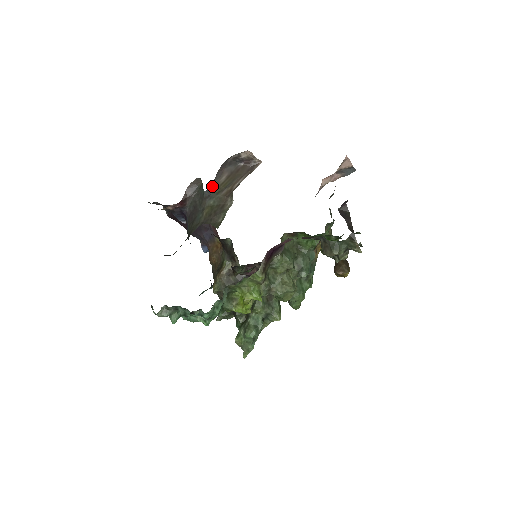
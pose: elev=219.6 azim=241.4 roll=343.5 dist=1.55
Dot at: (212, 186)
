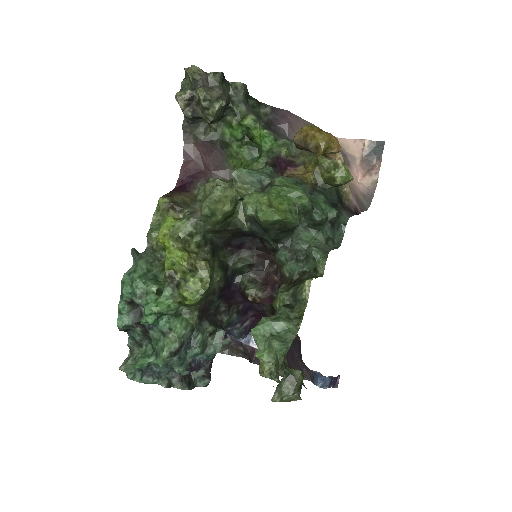
Dot at: occluded
